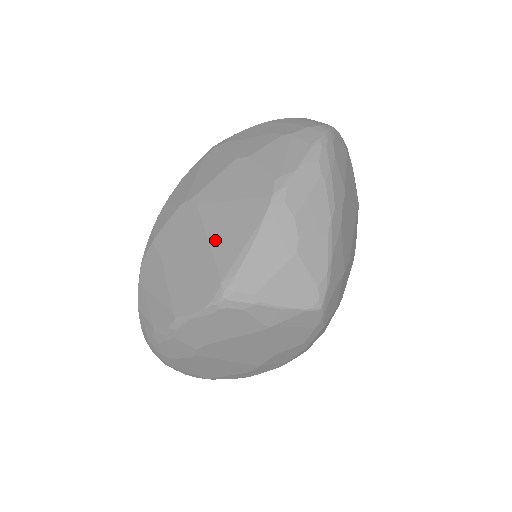
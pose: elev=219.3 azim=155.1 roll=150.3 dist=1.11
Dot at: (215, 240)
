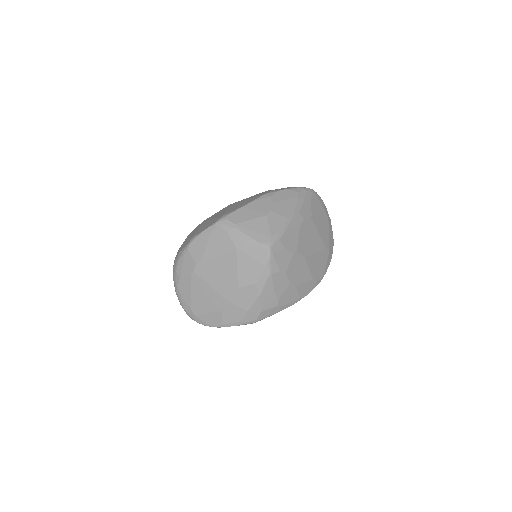
Dot at: (231, 208)
